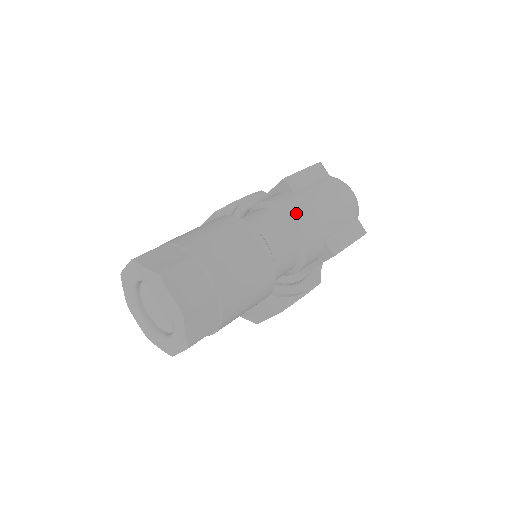
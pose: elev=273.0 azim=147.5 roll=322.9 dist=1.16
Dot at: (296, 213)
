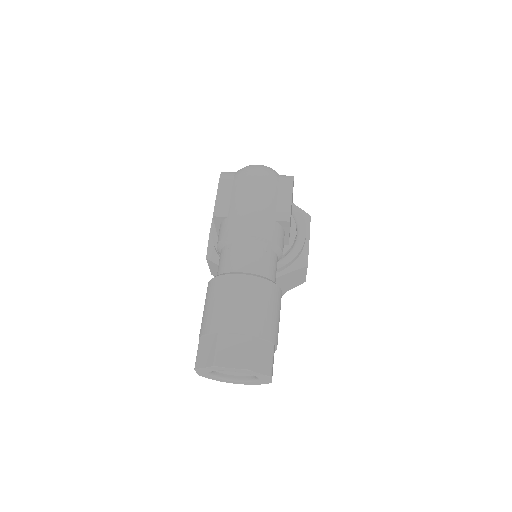
Dot at: (241, 232)
